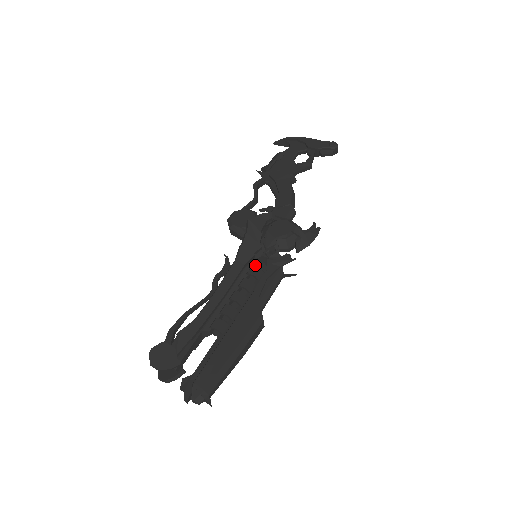
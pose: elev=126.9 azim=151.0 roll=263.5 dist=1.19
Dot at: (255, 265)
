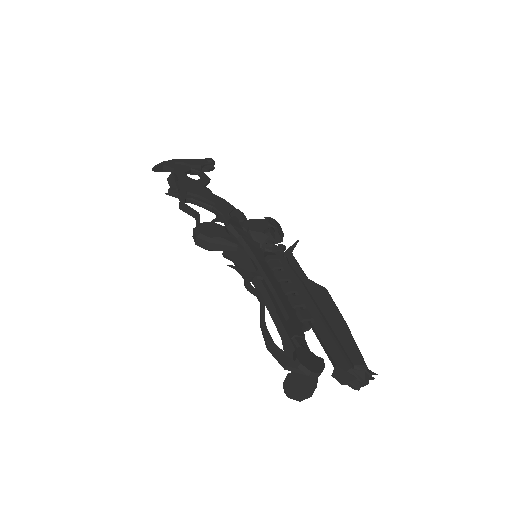
Dot at: (273, 259)
